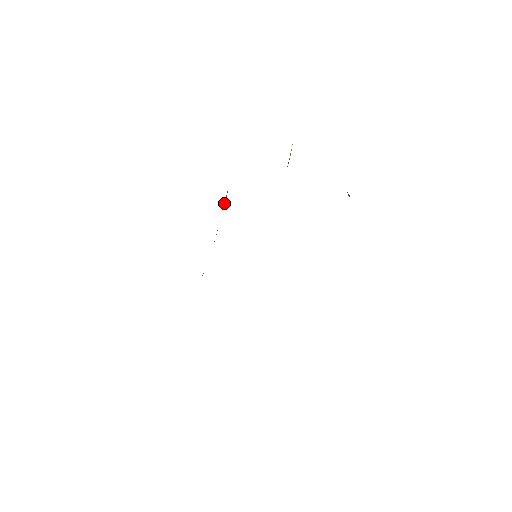
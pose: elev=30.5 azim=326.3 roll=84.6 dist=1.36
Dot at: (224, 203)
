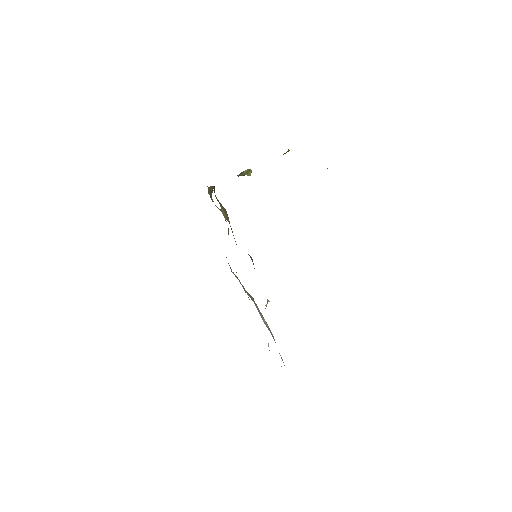
Dot at: occluded
